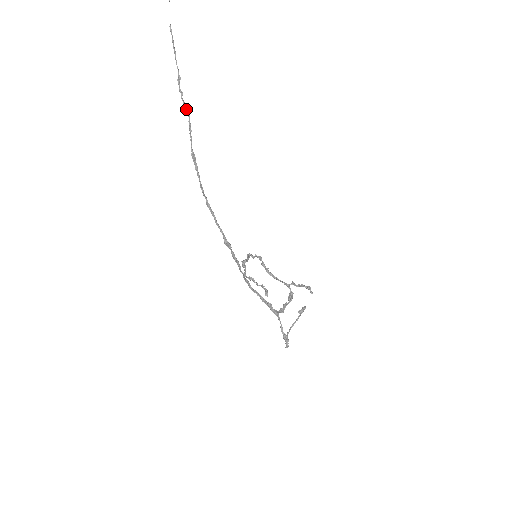
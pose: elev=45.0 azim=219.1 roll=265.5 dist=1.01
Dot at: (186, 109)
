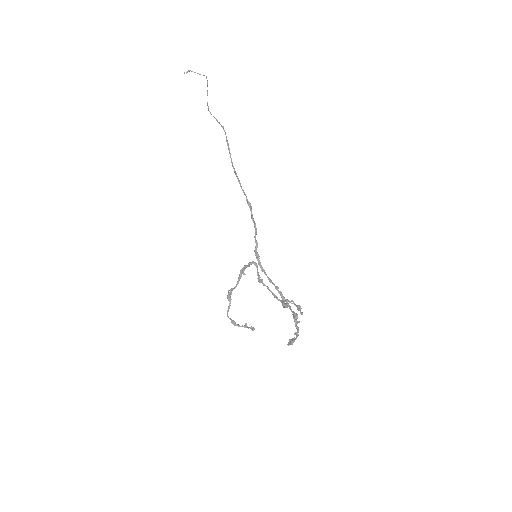
Dot at: (221, 125)
